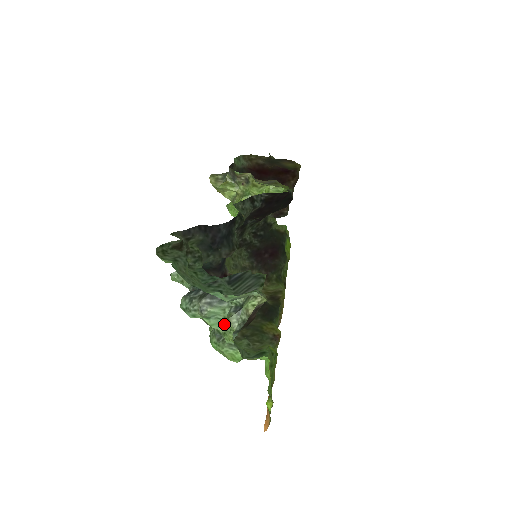
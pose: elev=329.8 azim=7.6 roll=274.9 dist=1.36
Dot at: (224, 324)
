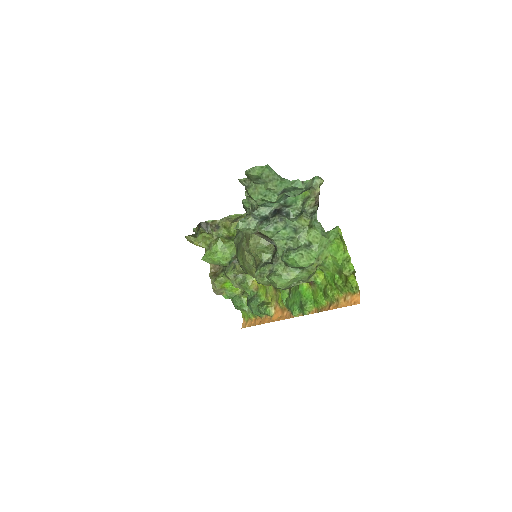
Dot at: (295, 231)
